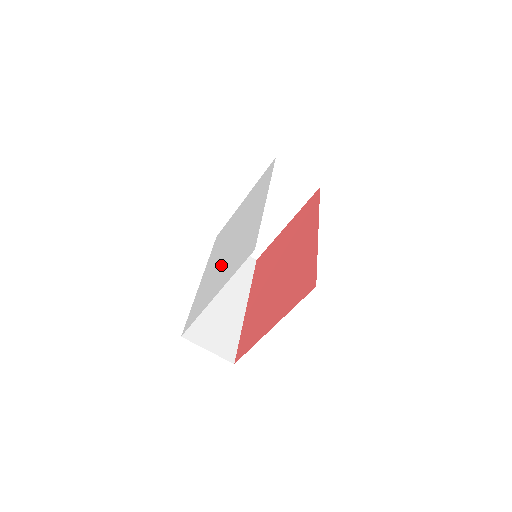
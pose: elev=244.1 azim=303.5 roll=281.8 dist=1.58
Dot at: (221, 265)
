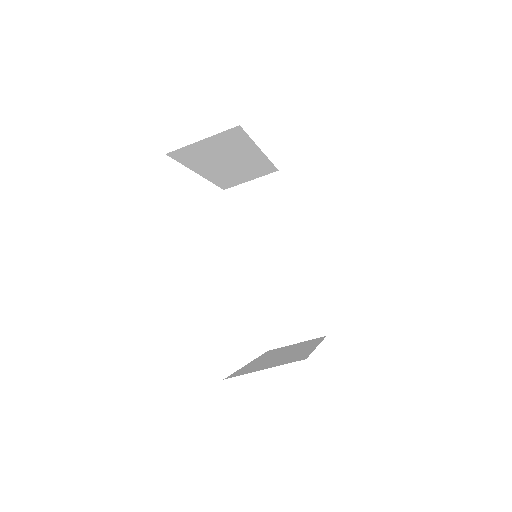
Dot at: occluded
